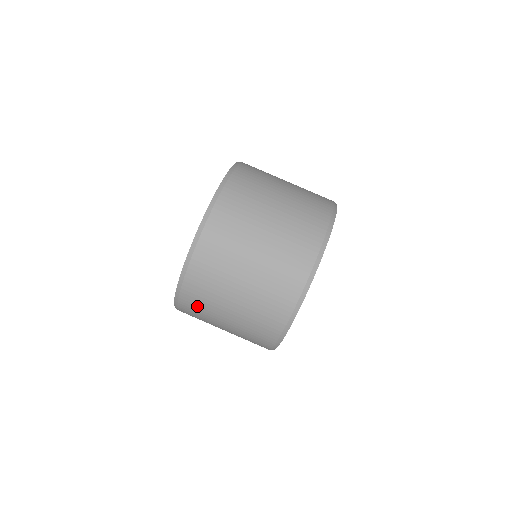
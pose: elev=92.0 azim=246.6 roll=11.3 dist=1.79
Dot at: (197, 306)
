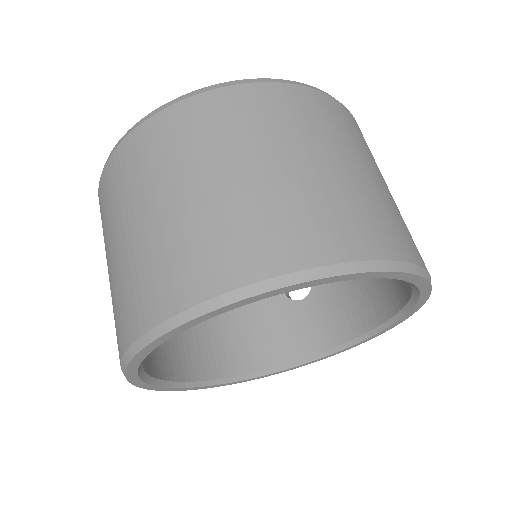
Dot at: occluded
